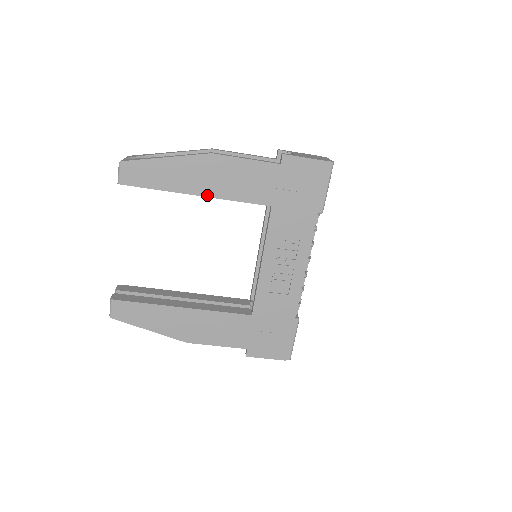
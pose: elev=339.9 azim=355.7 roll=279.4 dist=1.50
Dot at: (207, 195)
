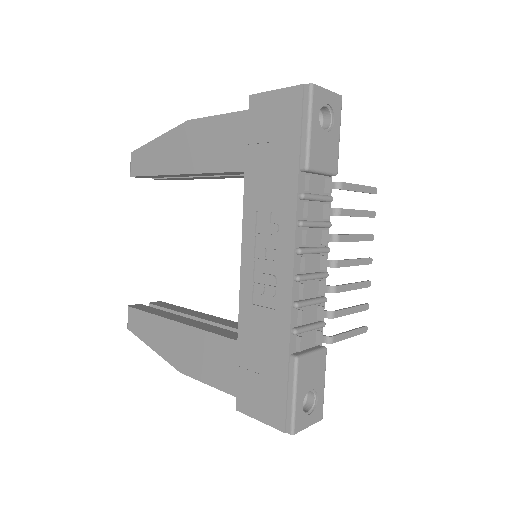
Dot at: (187, 172)
